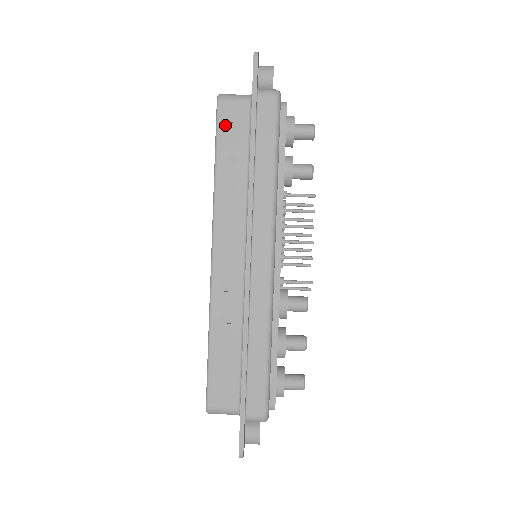
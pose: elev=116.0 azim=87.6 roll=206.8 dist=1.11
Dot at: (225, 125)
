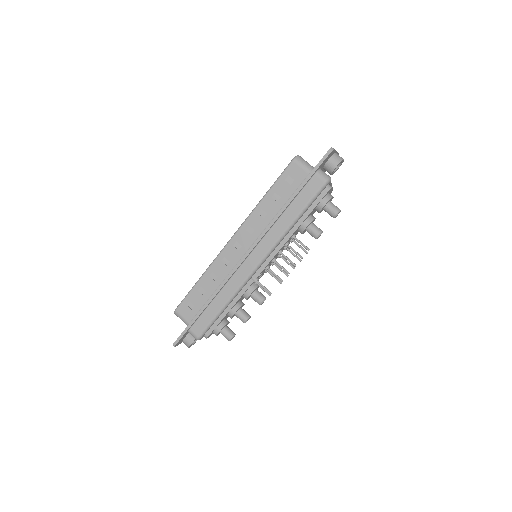
Dot at: (287, 176)
